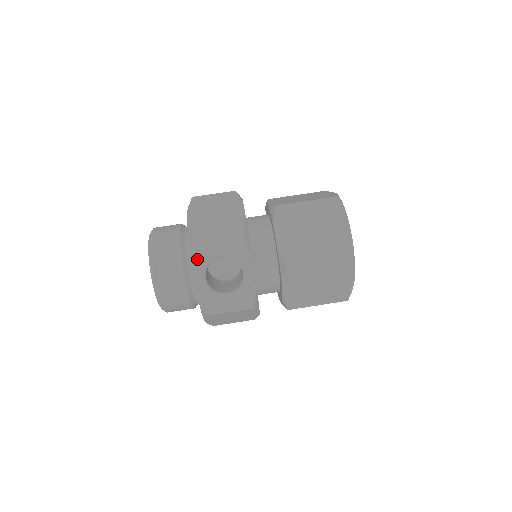
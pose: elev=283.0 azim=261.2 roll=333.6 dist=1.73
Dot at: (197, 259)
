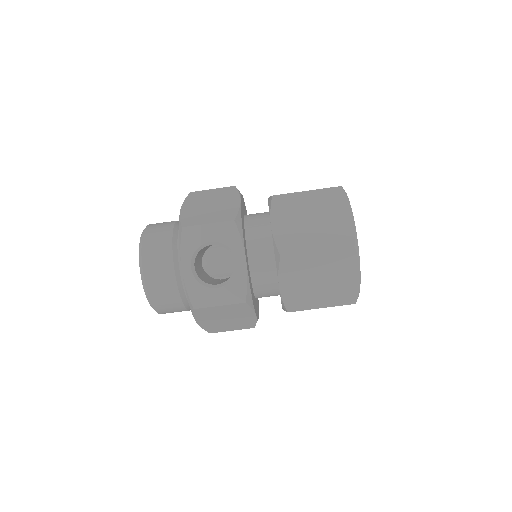
Dot at: (185, 245)
